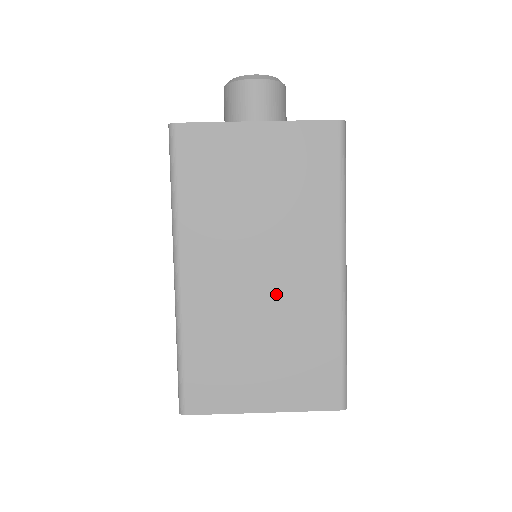
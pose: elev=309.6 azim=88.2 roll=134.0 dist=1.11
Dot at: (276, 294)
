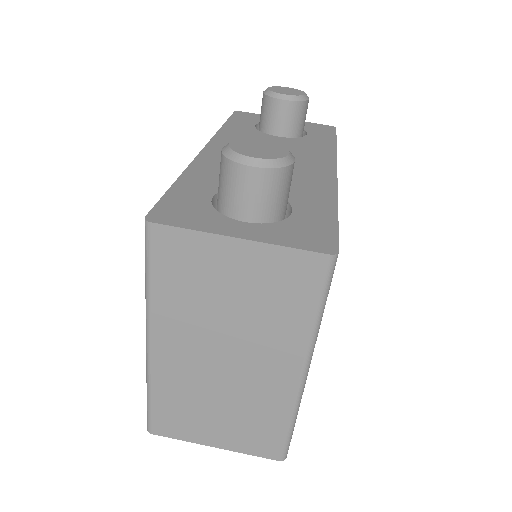
Dot at: (237, 379)
